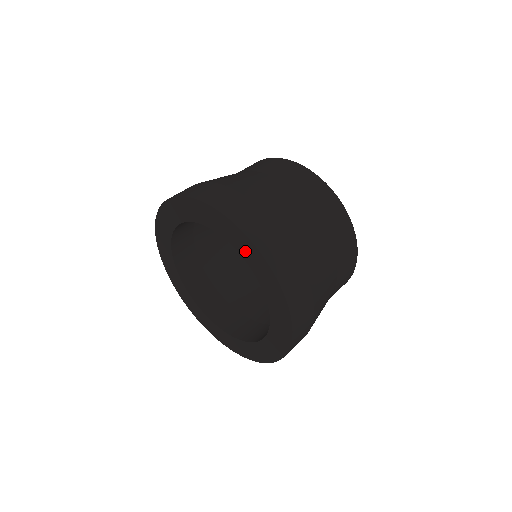
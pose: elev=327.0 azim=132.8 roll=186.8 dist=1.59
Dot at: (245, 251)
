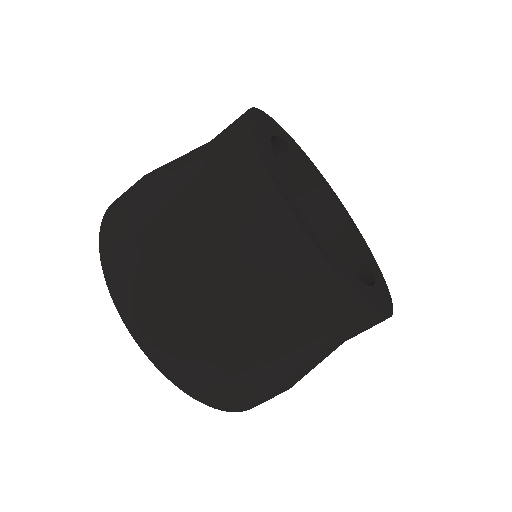
Dot at: occluded
